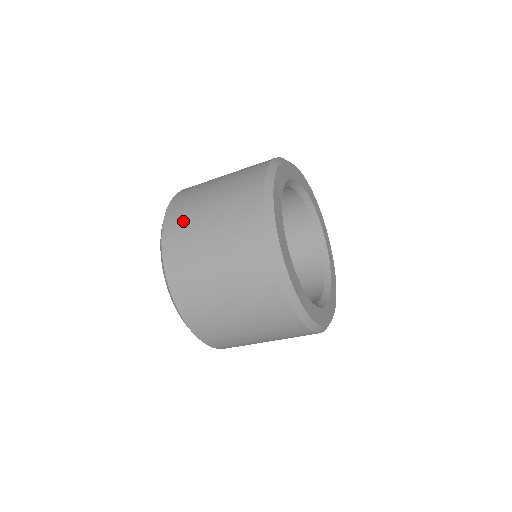
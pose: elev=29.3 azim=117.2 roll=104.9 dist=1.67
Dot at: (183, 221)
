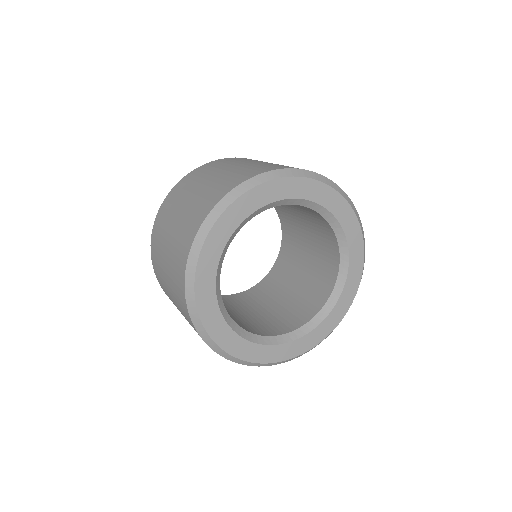
Dot at: (158, 270)
